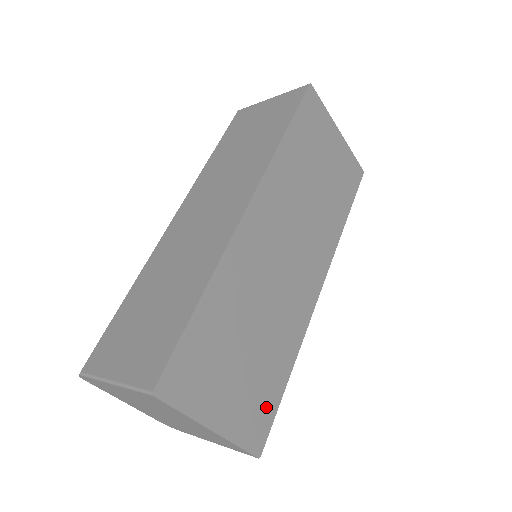
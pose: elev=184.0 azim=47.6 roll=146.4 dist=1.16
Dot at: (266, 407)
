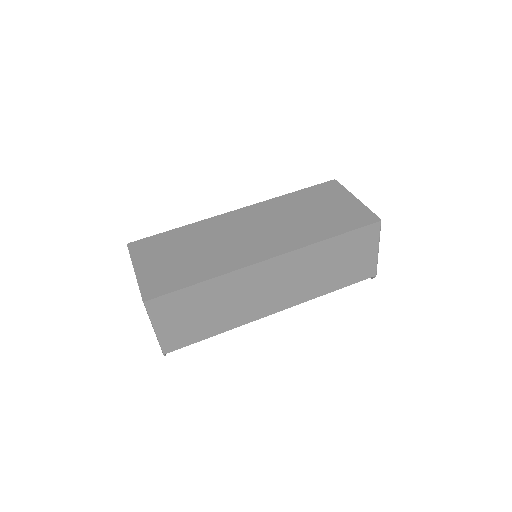
Dot at: (171, 284)
